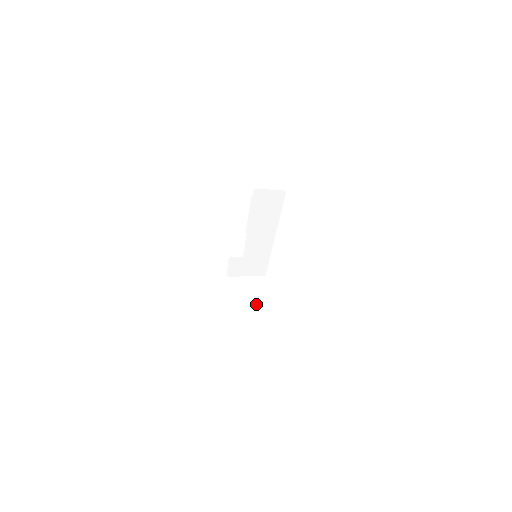
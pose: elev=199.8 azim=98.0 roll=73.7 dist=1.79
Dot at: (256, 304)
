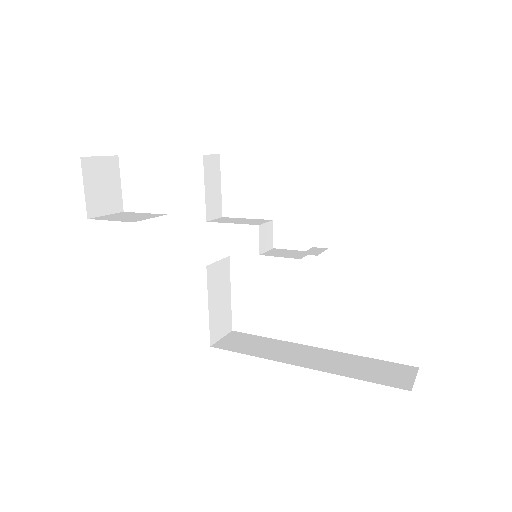
Dot at: (223, 312)
